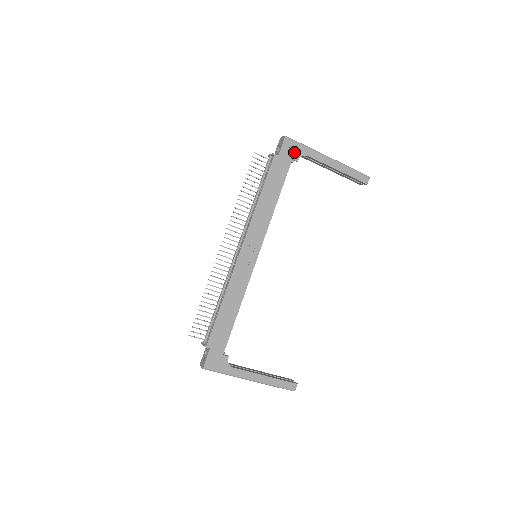
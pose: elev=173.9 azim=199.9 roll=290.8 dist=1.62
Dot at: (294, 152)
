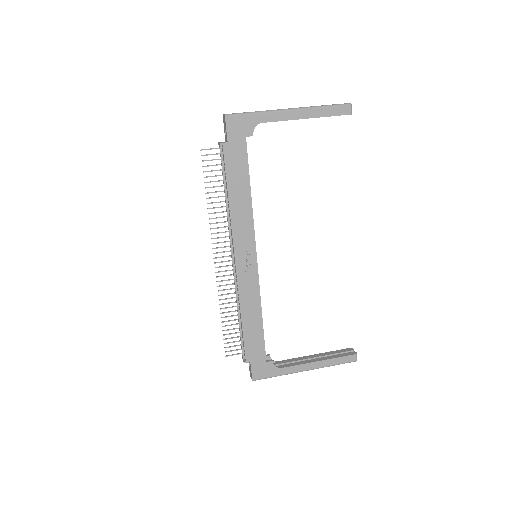
Dot at: (244, 128)
